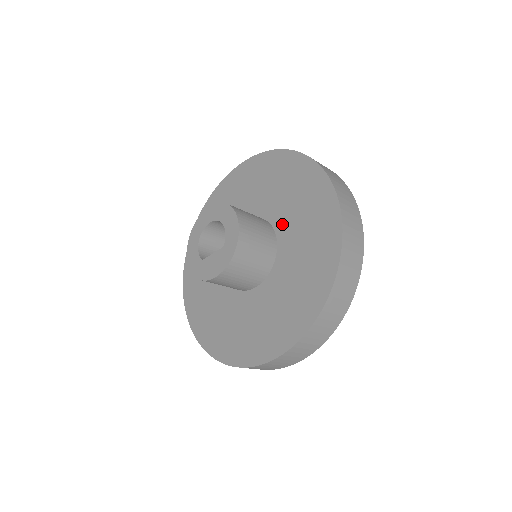
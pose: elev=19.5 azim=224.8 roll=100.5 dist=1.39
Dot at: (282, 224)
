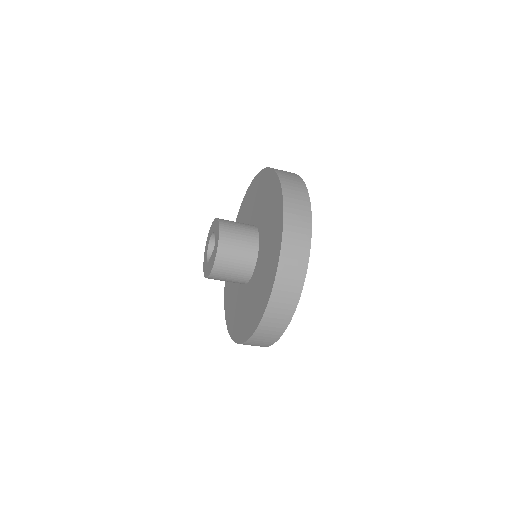
Dot at: (261, 224)
